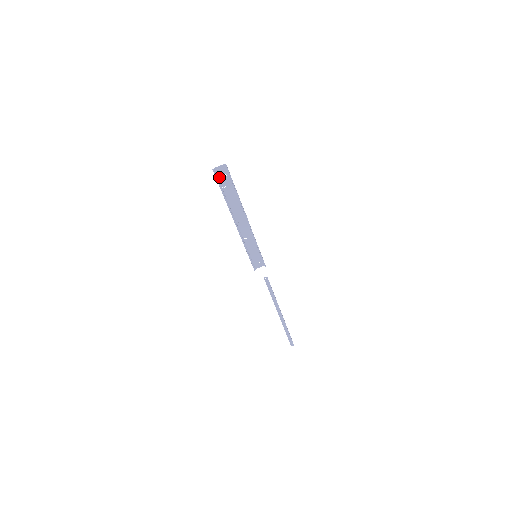
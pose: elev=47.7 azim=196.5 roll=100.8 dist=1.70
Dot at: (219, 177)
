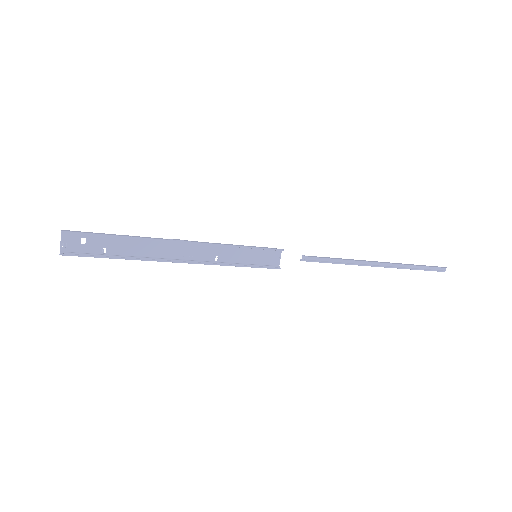
Dot at: (81, 250)
